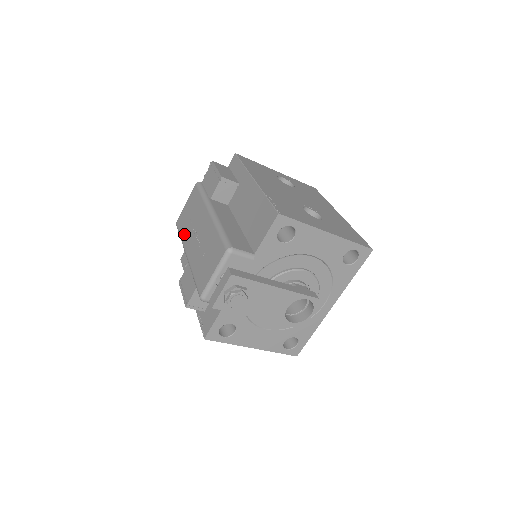
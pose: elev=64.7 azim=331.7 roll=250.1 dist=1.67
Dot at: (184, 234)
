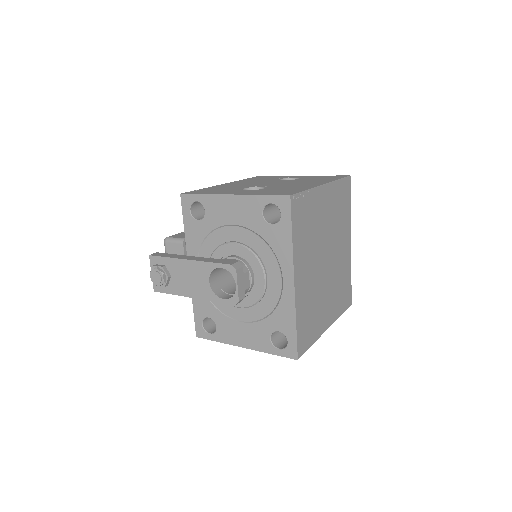
Dot at: occluded
